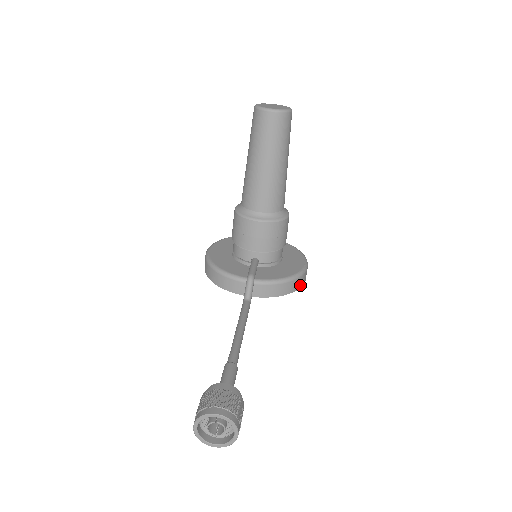
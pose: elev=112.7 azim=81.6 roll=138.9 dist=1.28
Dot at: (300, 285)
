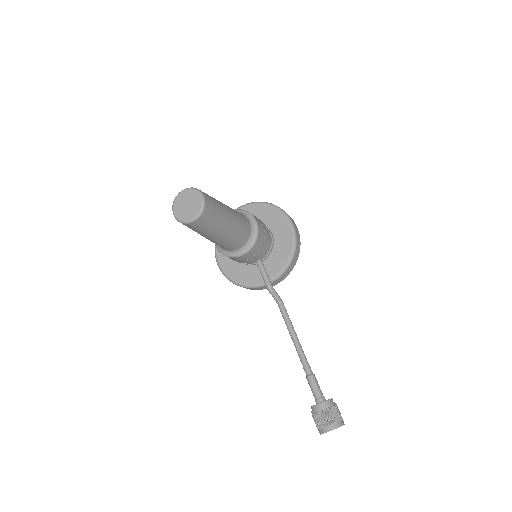
Dot at: (299, 245)
